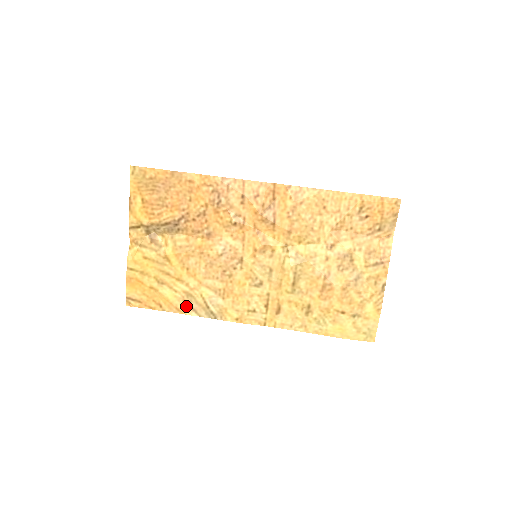
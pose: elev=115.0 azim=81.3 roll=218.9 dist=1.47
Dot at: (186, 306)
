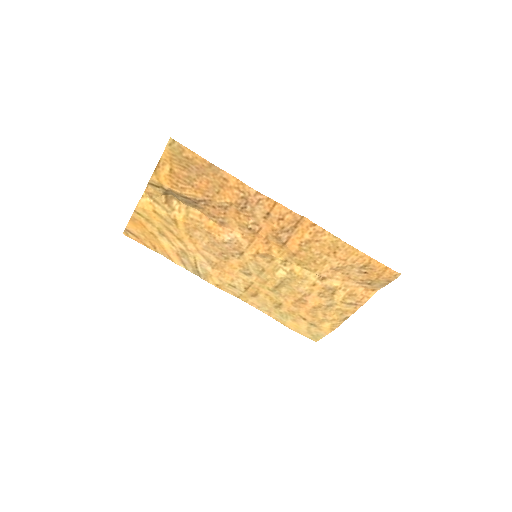
Dot at: (178, 258)
